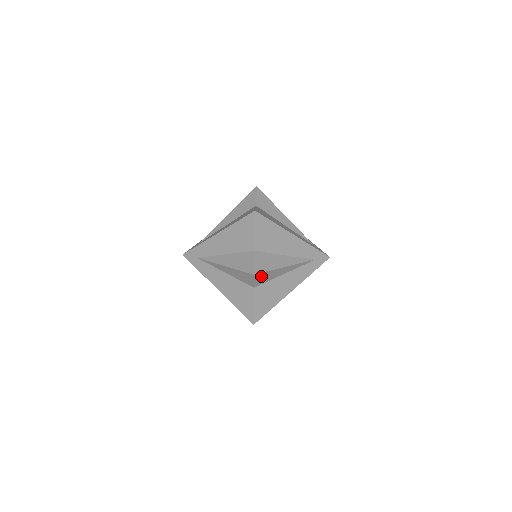
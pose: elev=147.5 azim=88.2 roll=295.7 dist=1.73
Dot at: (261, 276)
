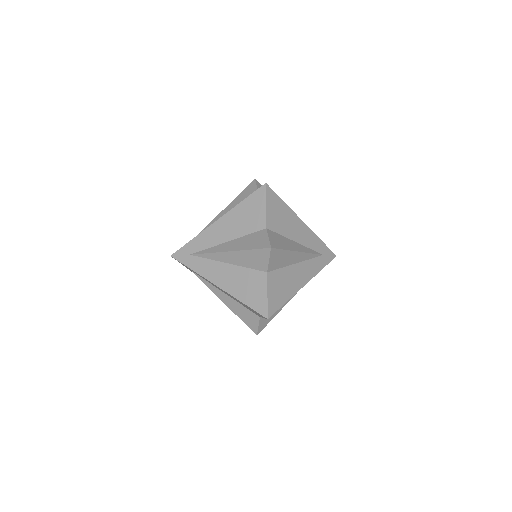
Dot at: (276, 255)
